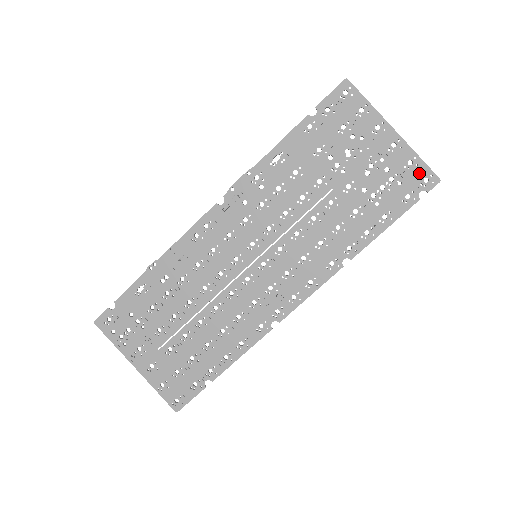
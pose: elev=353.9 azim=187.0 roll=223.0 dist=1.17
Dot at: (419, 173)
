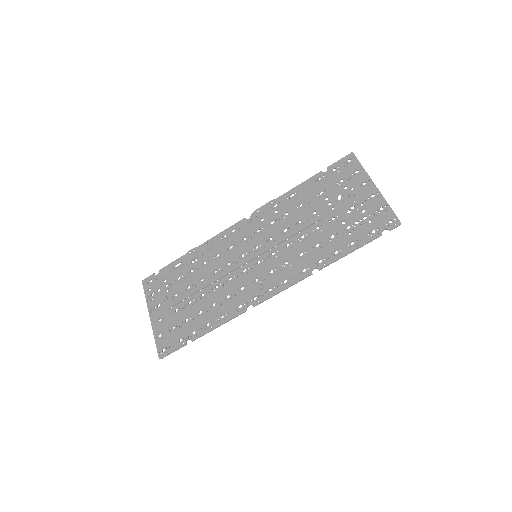
Dot at: (386, 216)
